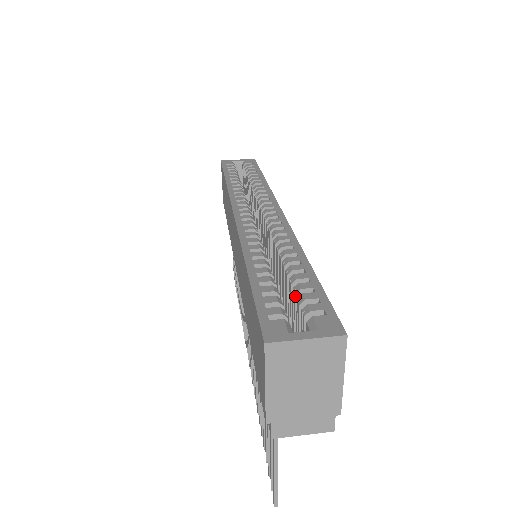
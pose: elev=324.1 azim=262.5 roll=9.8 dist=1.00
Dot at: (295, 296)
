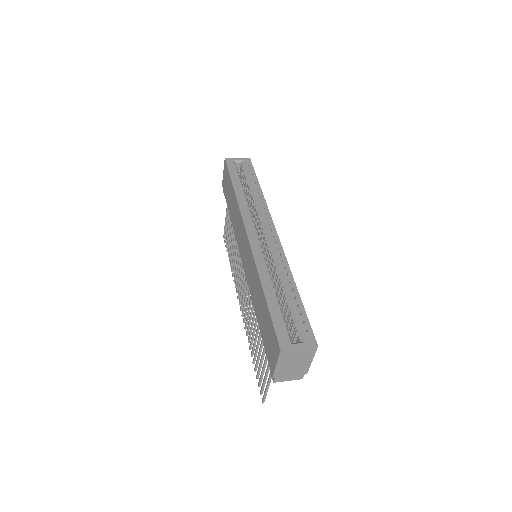
Dot at: (291, 315)
